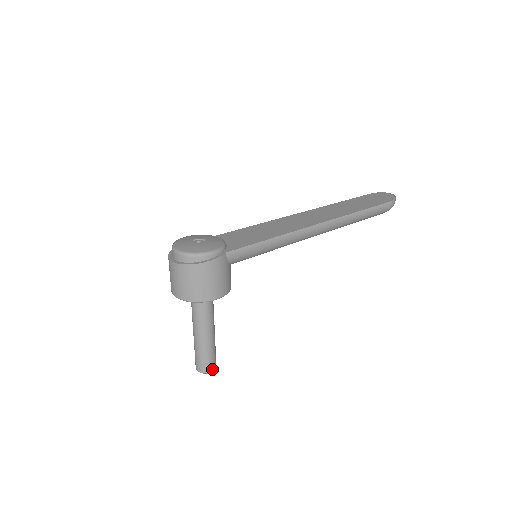
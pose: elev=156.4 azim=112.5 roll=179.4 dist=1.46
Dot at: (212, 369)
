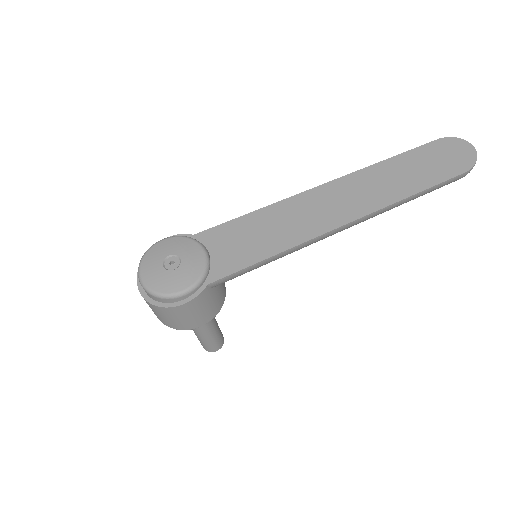
Dot at: (218, 348)
